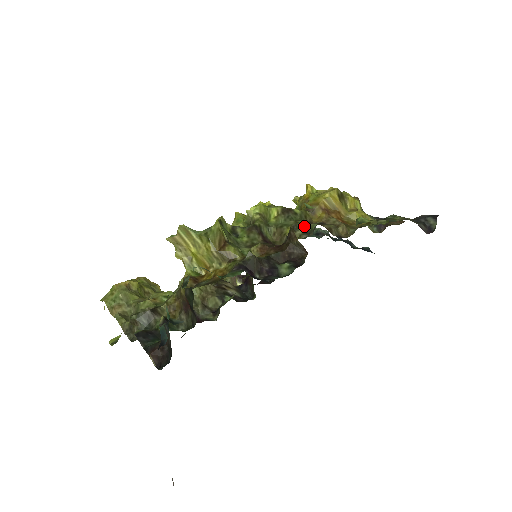
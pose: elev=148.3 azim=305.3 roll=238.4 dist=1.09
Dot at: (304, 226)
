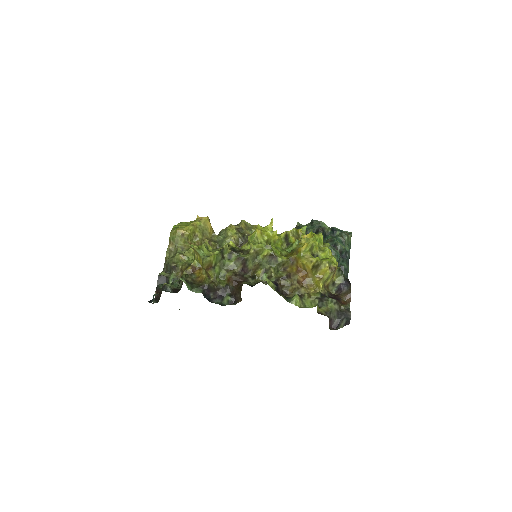
Dot at: (270, 274)
